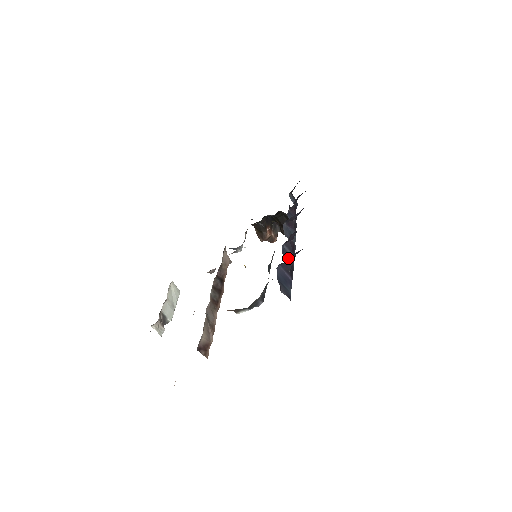
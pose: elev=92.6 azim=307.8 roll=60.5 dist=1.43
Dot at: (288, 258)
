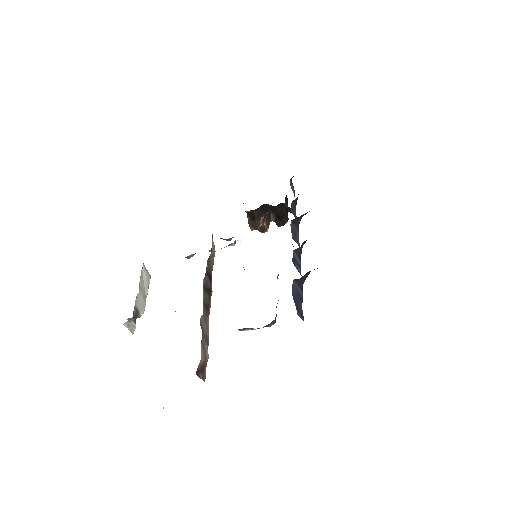
Dot at: occluded
